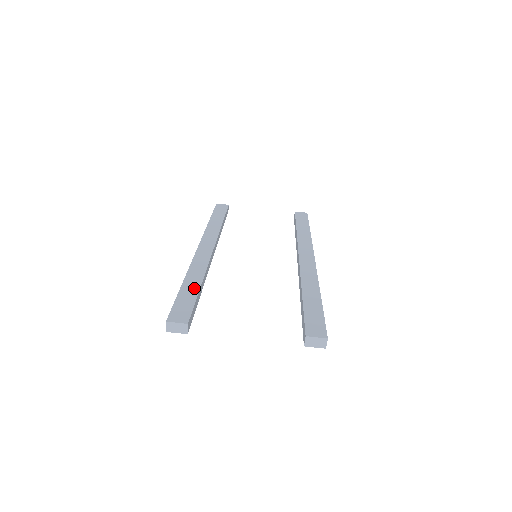
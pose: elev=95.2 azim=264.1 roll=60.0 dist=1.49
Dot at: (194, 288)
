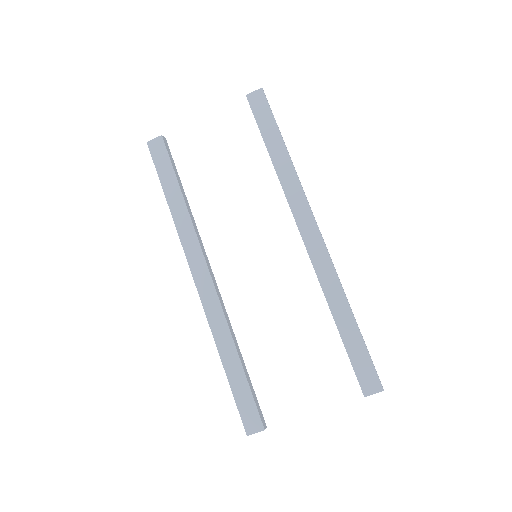
Dot at: (238, 371)
